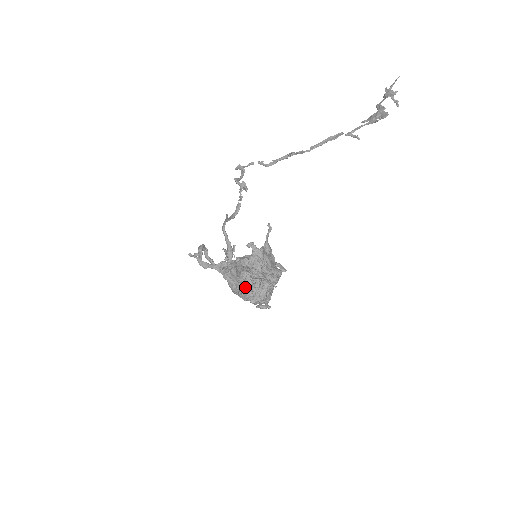
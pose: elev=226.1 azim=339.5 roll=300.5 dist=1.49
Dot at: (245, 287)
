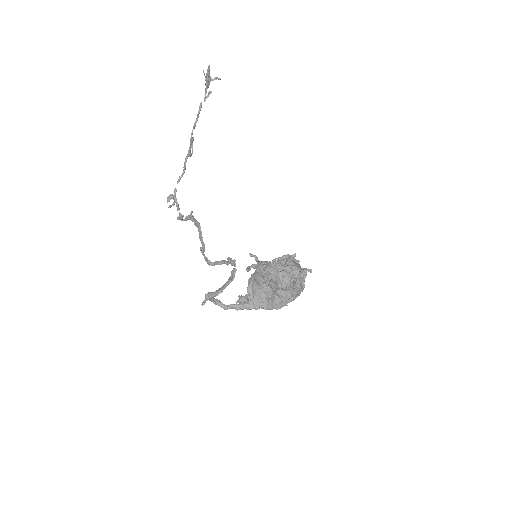
Dot at: (271, 273)
